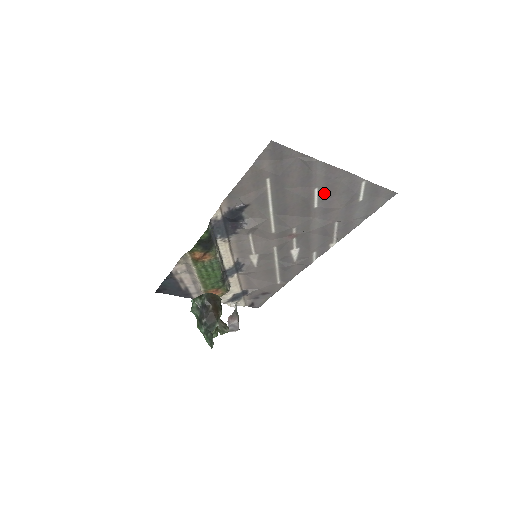
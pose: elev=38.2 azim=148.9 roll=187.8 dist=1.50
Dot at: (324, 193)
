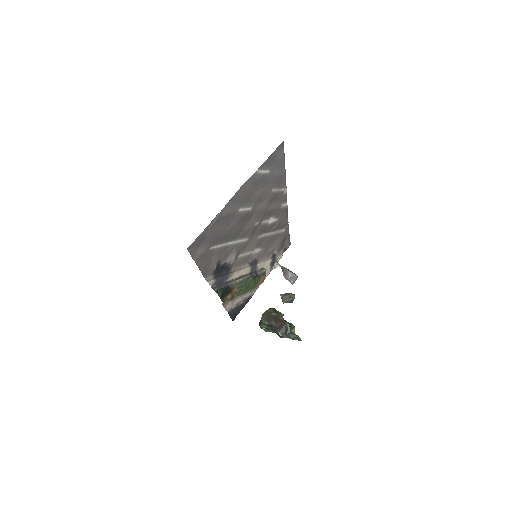
Dot at: (246, 203)
